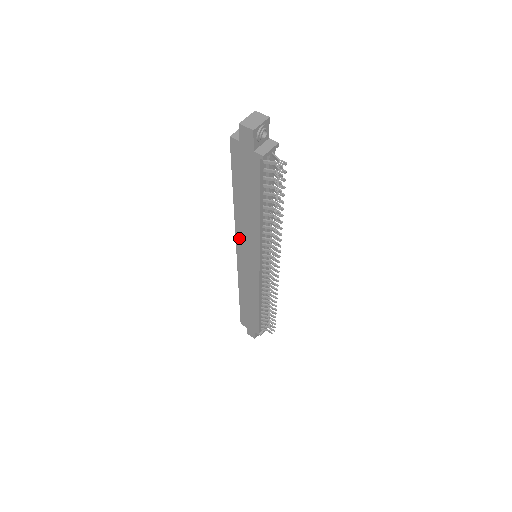
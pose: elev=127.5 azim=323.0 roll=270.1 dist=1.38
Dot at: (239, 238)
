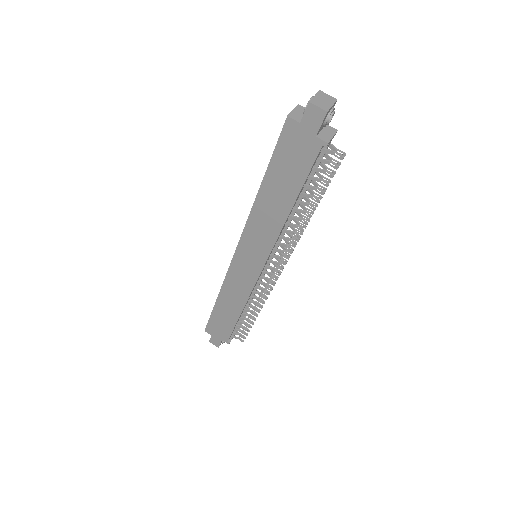
Dot at: (247, 235)
